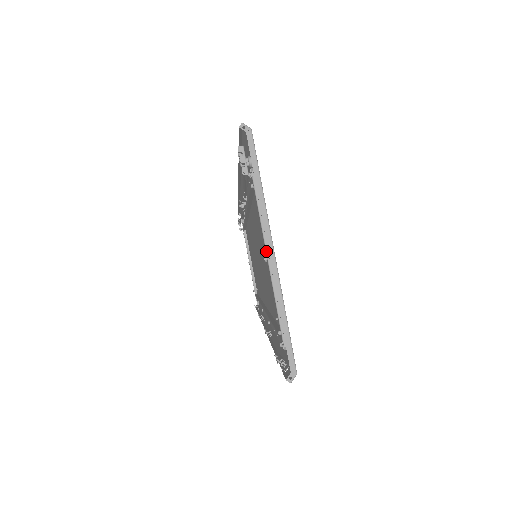
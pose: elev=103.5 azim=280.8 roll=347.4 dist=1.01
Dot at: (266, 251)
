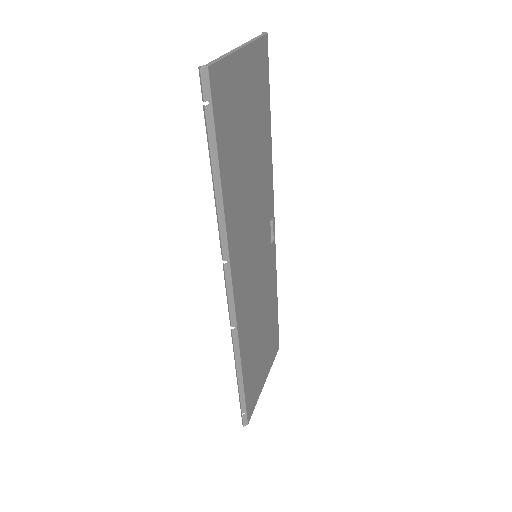
Dot at: (239, 59)
